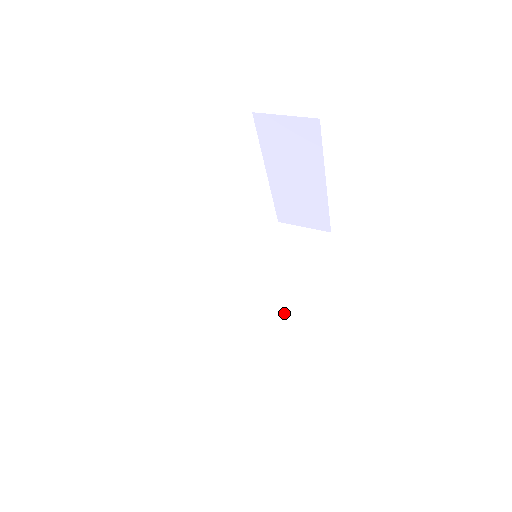
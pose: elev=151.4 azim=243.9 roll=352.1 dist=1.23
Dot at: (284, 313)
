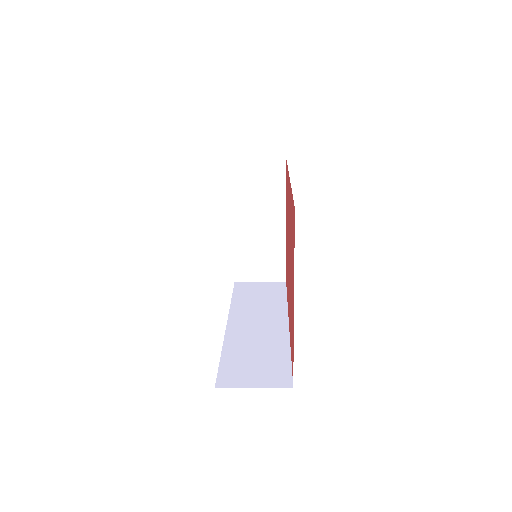
Dot at: (277, 329)
